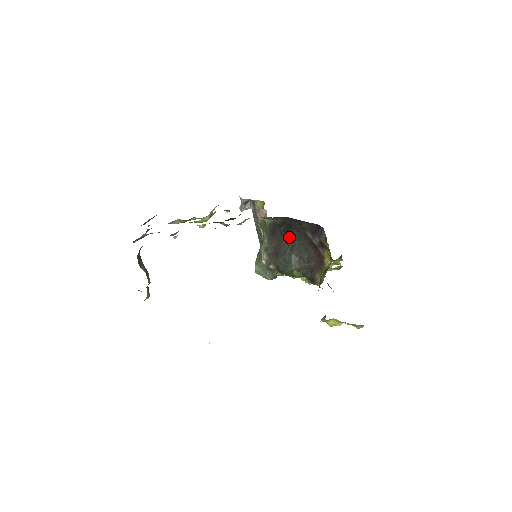
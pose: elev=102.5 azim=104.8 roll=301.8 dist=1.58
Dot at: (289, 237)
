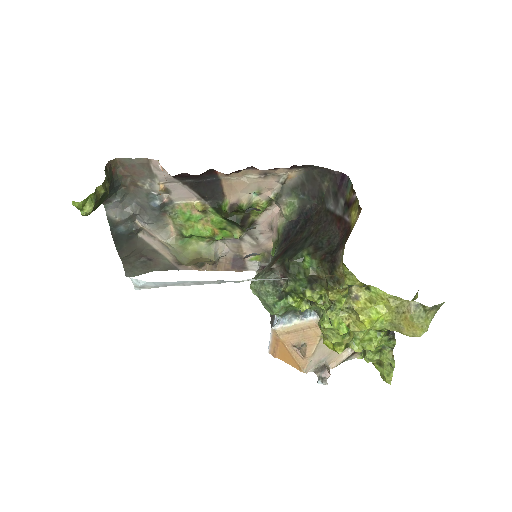
Dot at: (306, 231)
